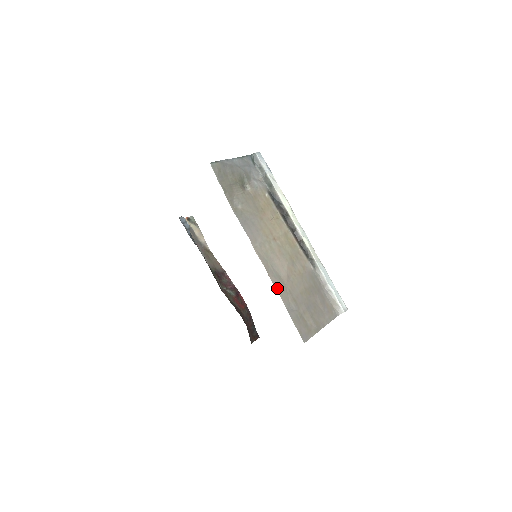
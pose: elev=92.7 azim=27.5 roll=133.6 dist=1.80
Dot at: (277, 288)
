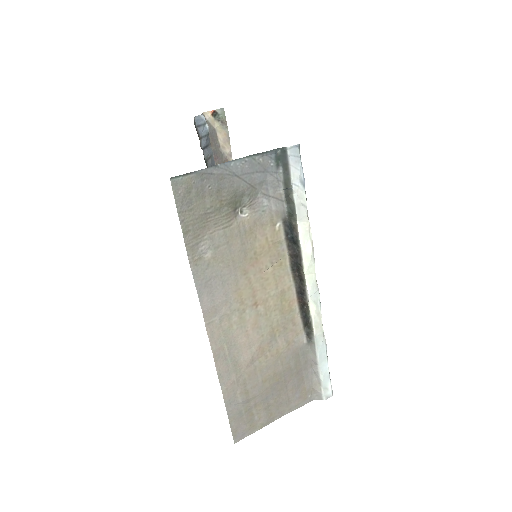
Dot at: (223, 380)
